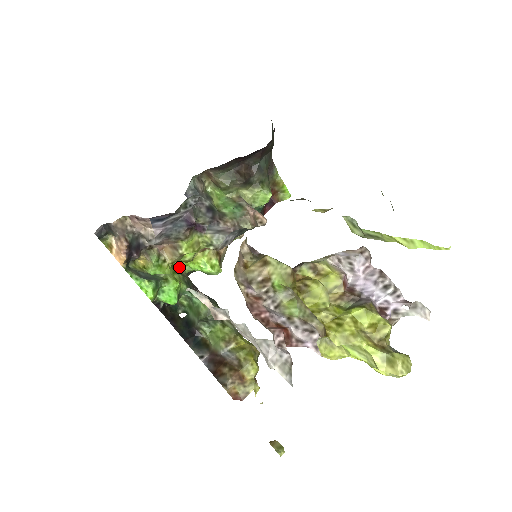
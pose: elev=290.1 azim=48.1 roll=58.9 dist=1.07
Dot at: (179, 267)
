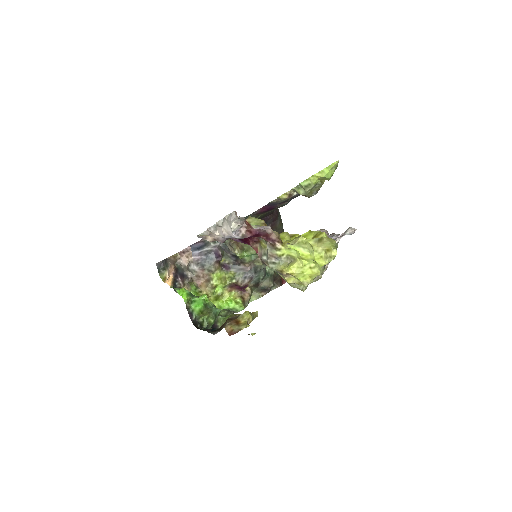
Dot at: occluded
